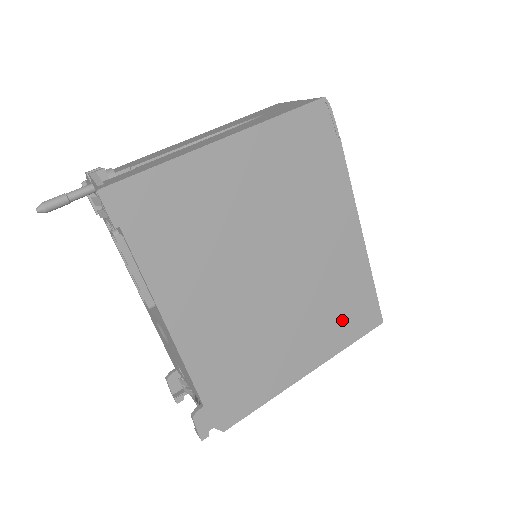
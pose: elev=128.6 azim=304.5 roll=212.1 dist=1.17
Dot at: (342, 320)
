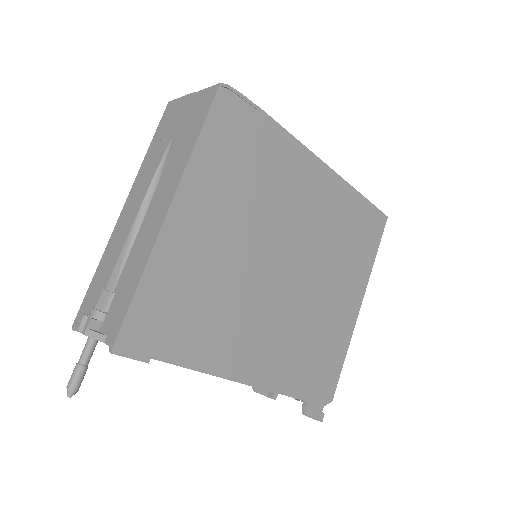
Dot at: (358, 247)
